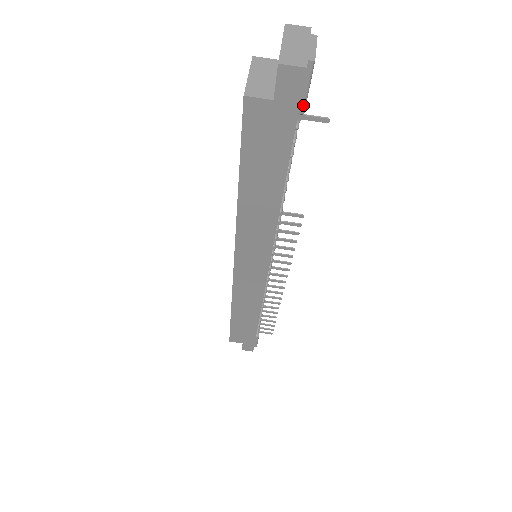
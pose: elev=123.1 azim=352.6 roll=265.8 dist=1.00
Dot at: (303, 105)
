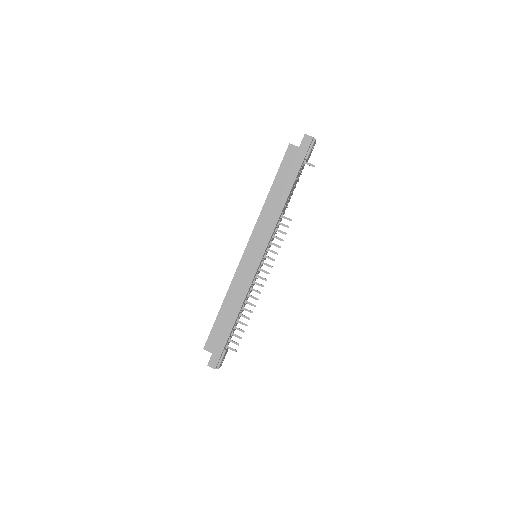
Dot at: (308, 155)
